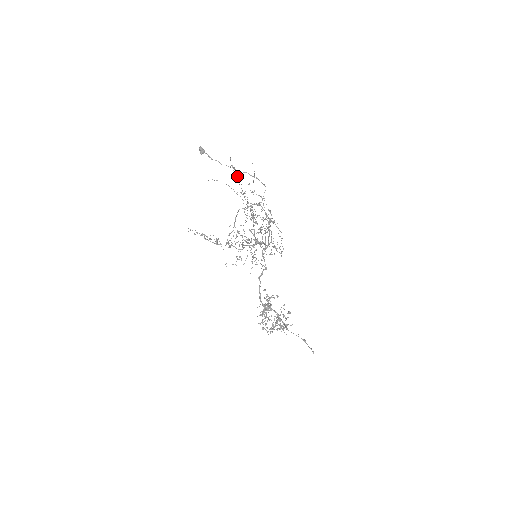
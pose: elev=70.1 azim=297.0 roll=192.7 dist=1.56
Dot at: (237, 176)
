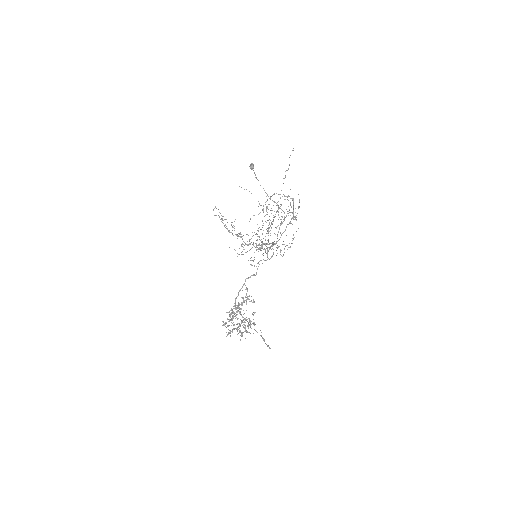
Dot at: occluded
